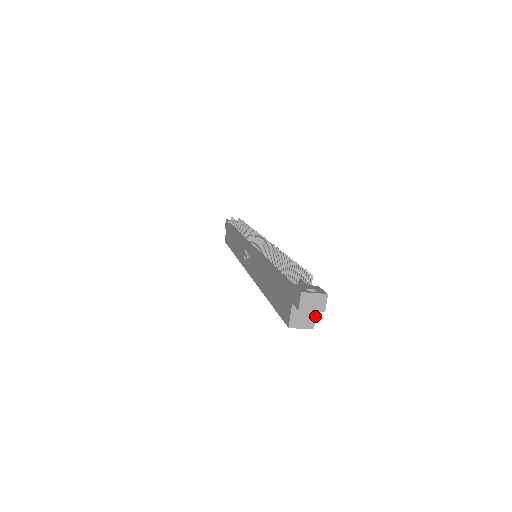
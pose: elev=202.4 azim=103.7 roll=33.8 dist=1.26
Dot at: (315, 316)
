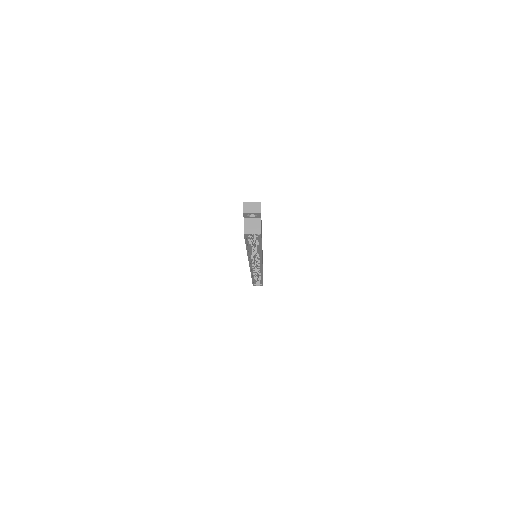
Dot at: occluded
